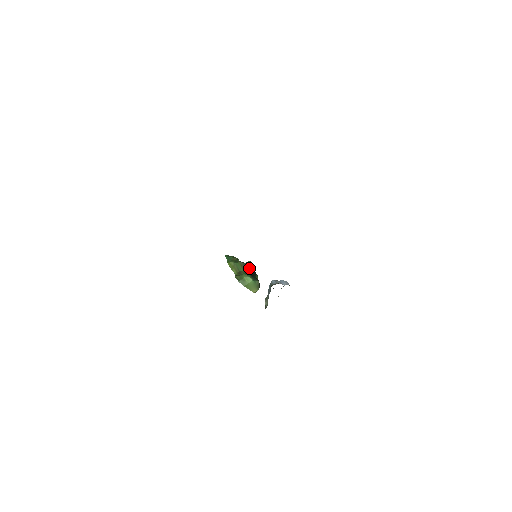
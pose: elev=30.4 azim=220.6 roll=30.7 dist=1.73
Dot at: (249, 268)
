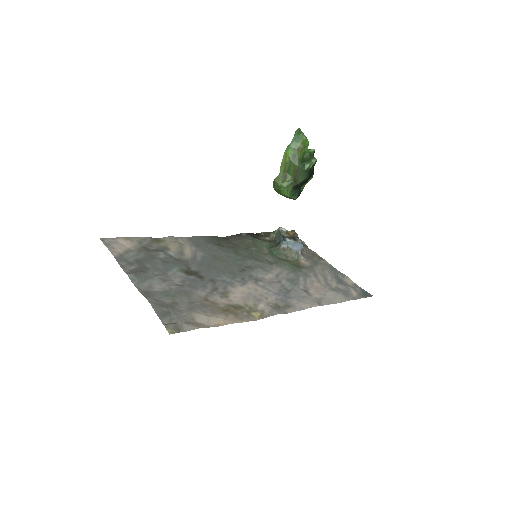
Dot at: (301, 176)
